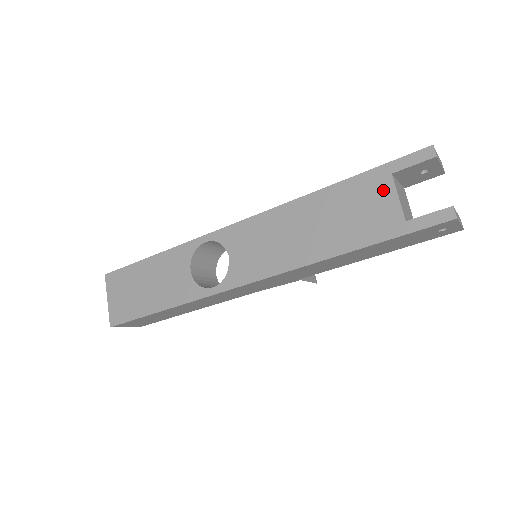
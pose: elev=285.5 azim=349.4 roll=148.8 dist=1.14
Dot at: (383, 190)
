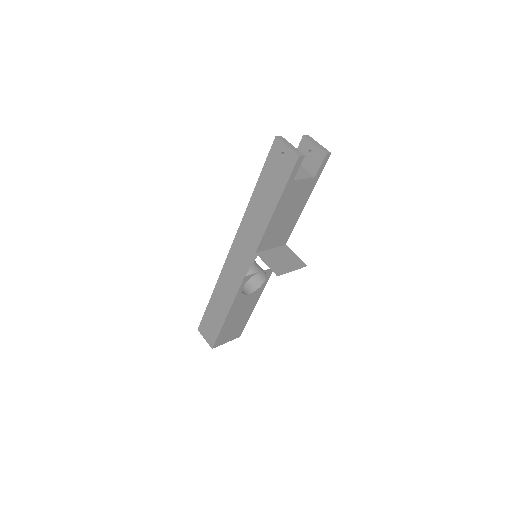
Dot at: occluded
